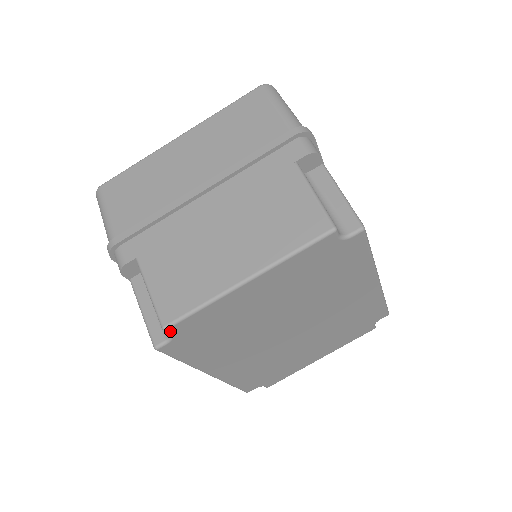
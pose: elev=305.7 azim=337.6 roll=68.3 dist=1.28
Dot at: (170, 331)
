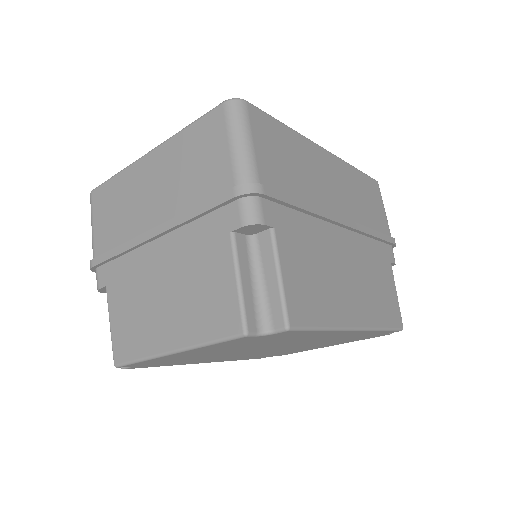
Dot at: occluded
